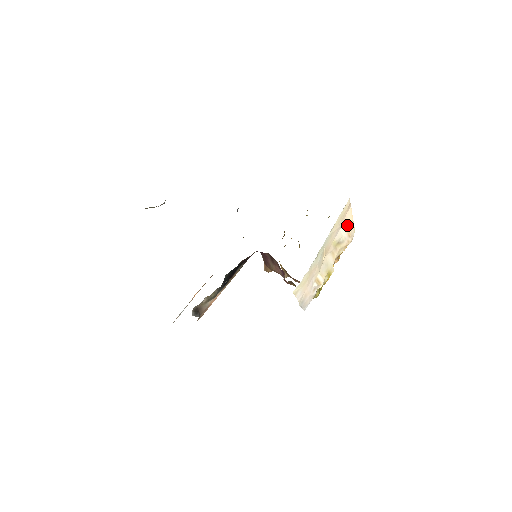
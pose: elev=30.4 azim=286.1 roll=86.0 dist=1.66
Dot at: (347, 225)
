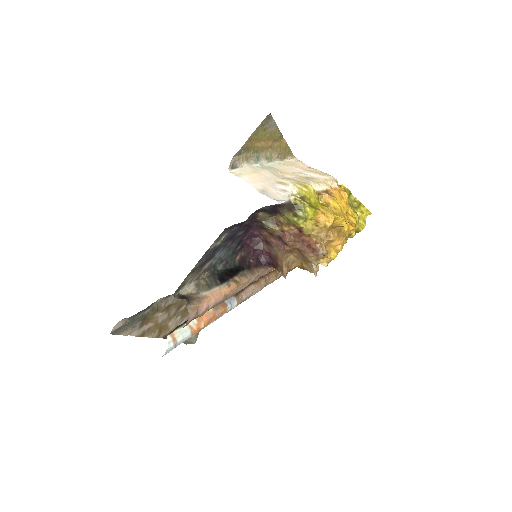
Dot at: (312, 171)
